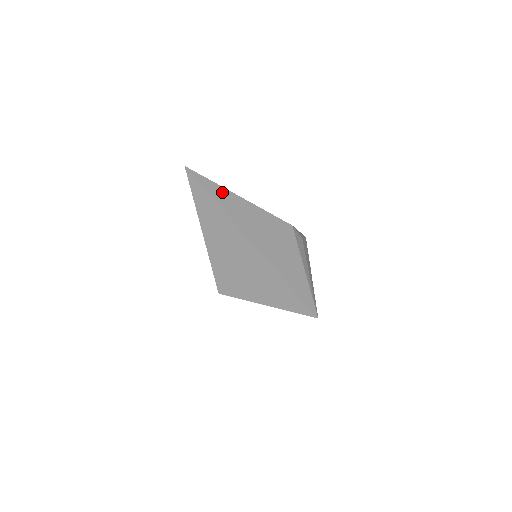
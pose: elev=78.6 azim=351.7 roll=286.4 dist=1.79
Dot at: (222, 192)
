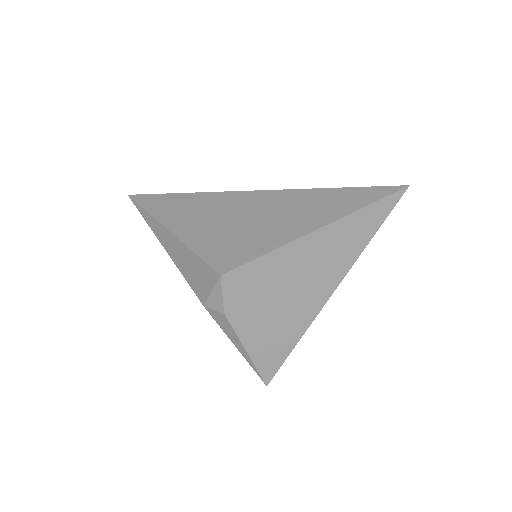
Dot at: occluded
